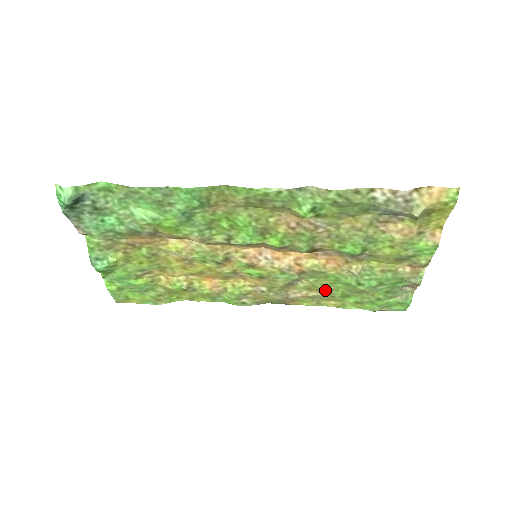
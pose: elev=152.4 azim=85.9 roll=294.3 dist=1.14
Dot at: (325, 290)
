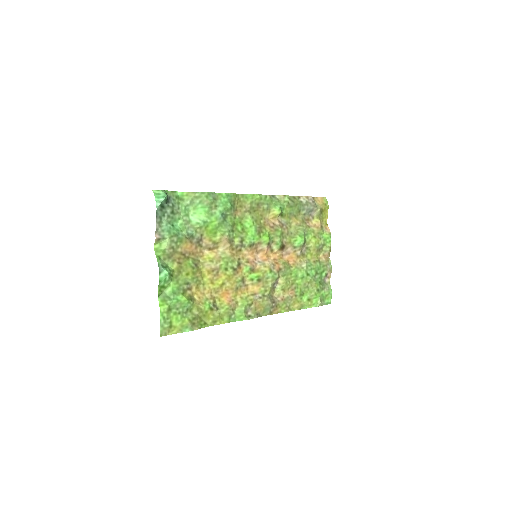
Dot at: (292, 289)
